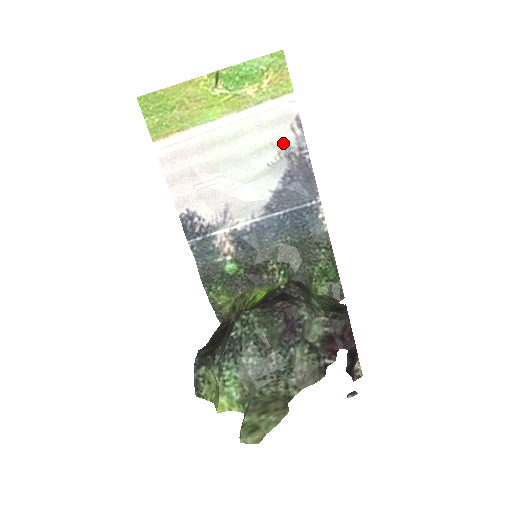
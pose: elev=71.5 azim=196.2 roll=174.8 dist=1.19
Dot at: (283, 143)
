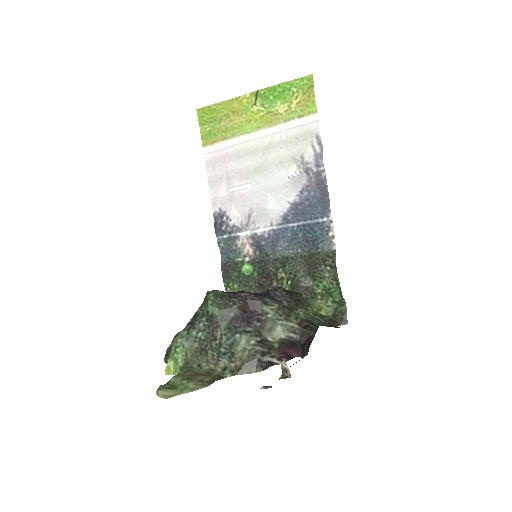
Dot at: (302, 158)
